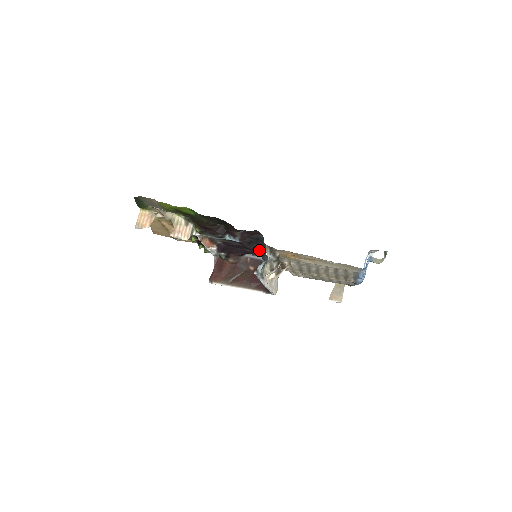
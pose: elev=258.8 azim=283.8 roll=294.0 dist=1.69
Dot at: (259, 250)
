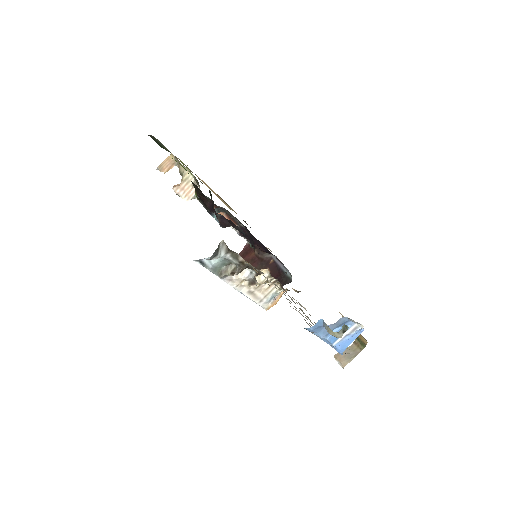
Dot at: occluded
